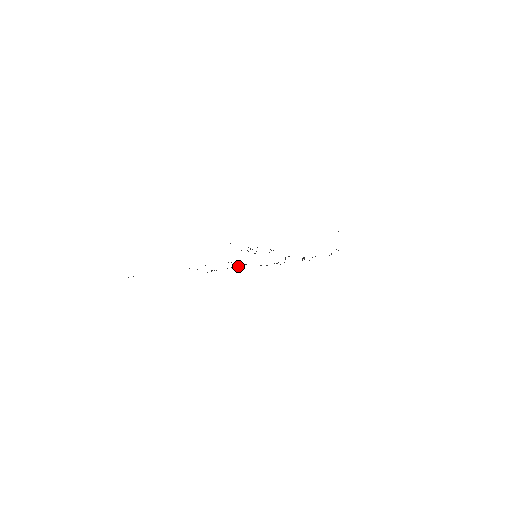
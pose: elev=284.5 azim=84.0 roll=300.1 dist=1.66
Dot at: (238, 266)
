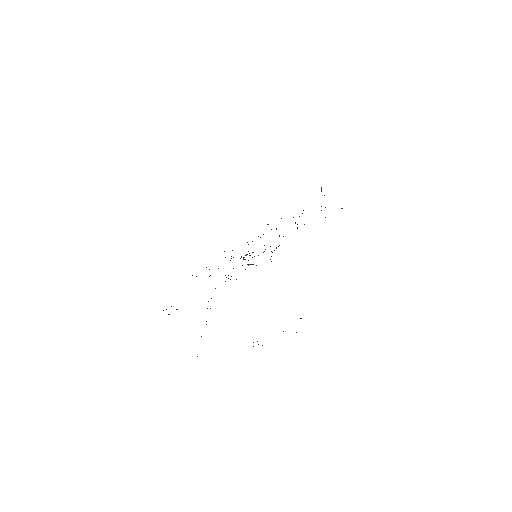
Dot at: occluded
